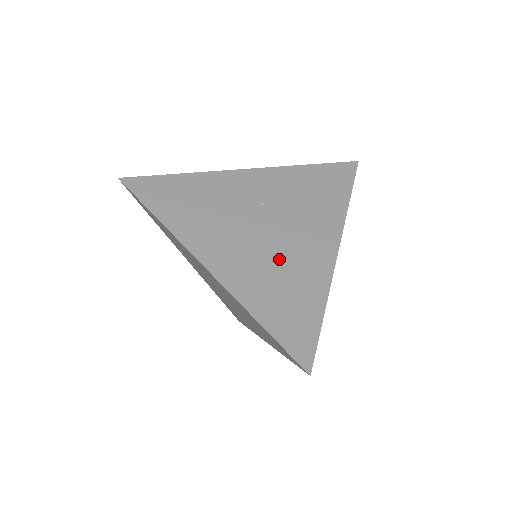
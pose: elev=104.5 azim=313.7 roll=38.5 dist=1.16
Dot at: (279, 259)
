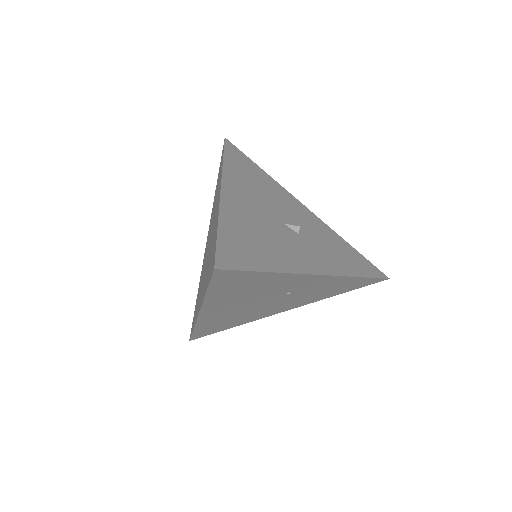
Dot at: (247, 314)
